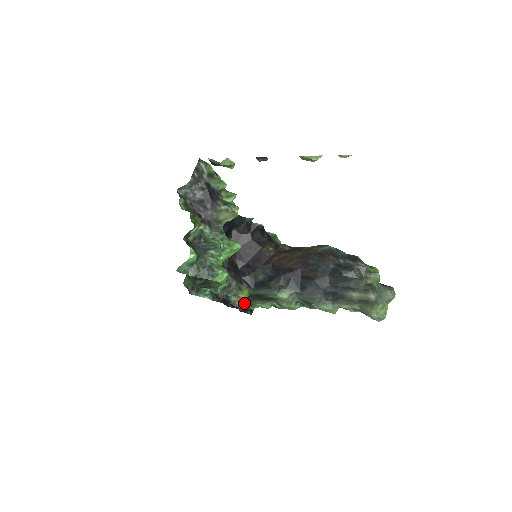
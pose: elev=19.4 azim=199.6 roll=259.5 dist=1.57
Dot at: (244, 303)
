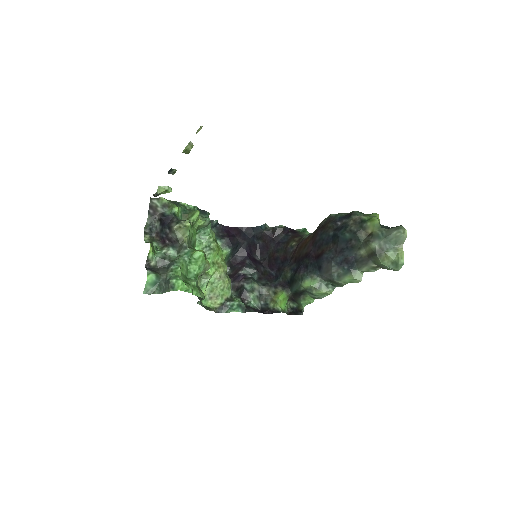
Dot at: (295, 306)
